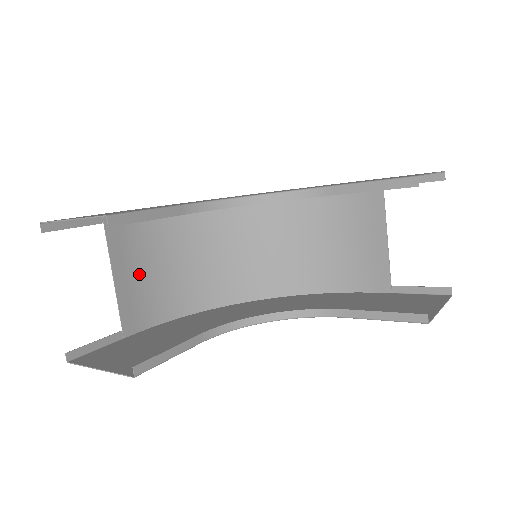
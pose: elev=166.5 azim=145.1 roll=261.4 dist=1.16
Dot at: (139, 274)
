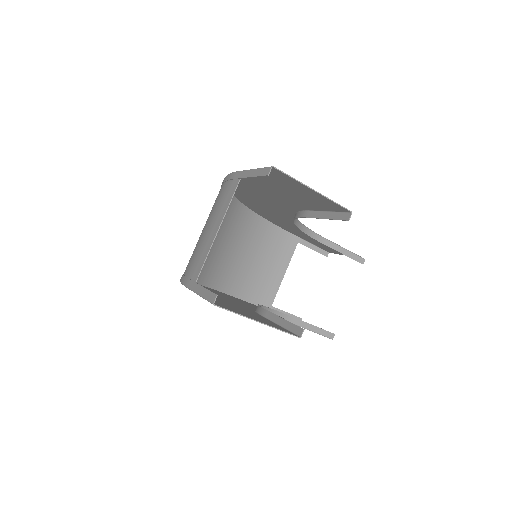
Dot at: (207, 231)
